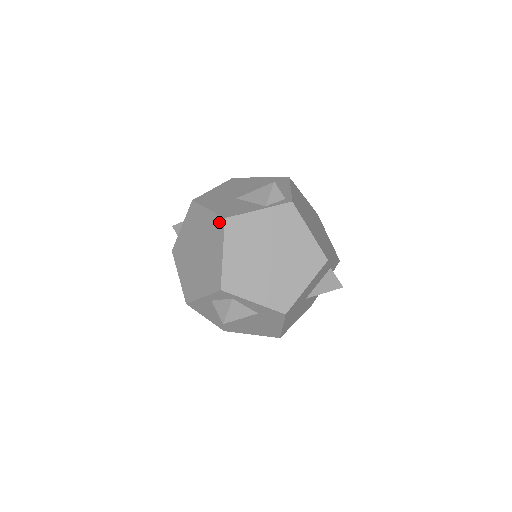
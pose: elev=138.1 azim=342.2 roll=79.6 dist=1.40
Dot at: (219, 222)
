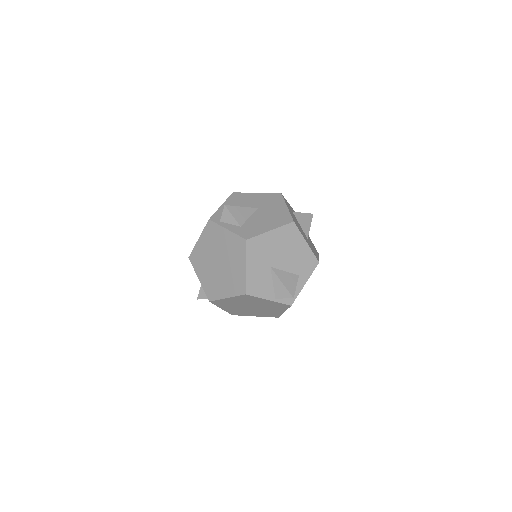
Dot at: (242, 288)
